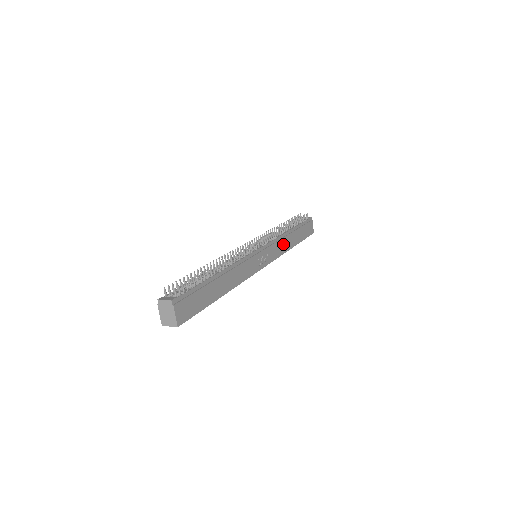
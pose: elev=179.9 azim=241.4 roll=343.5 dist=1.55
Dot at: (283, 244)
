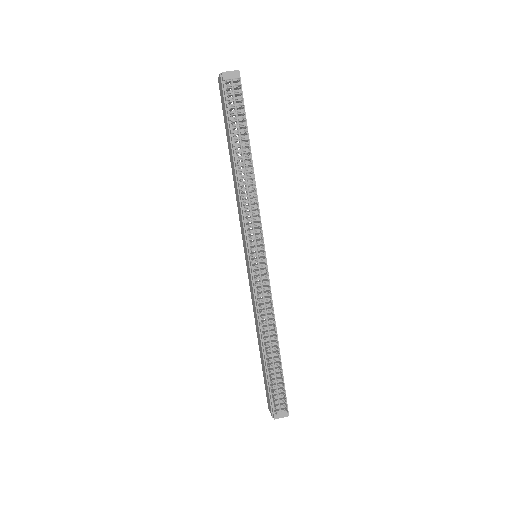
Dot at: occluded
